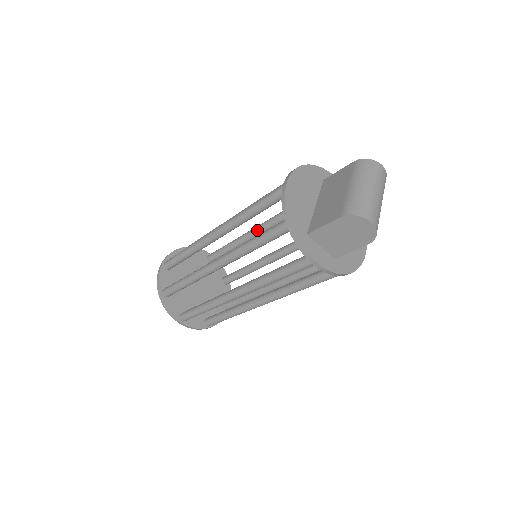
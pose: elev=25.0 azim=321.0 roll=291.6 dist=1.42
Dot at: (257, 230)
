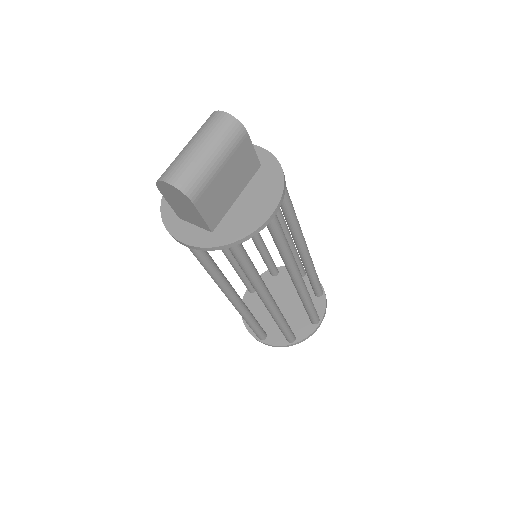
Dot at: occluded
